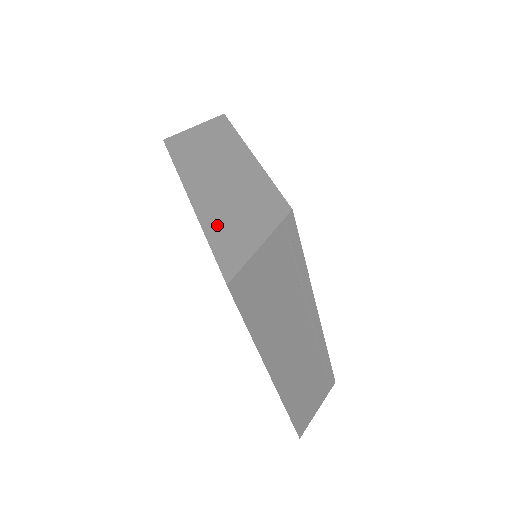
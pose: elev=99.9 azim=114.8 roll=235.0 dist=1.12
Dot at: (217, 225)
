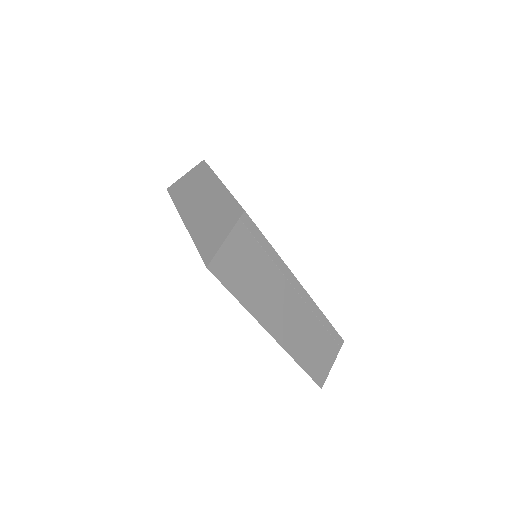
Dot at: (200, 234)
